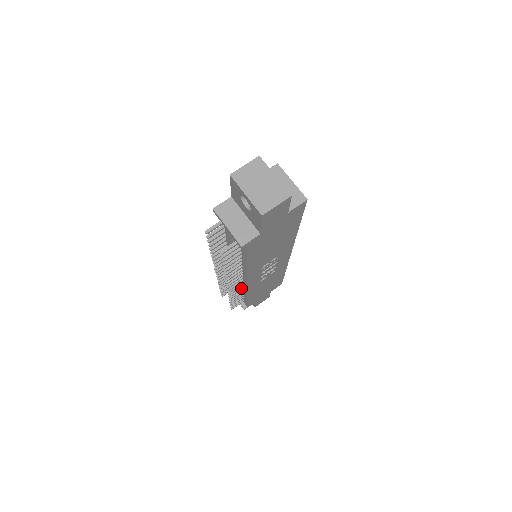
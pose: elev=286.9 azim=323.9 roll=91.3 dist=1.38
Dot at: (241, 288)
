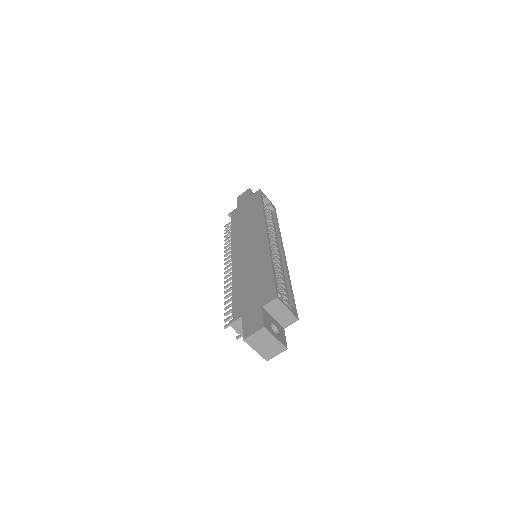
Dot at: occluded
